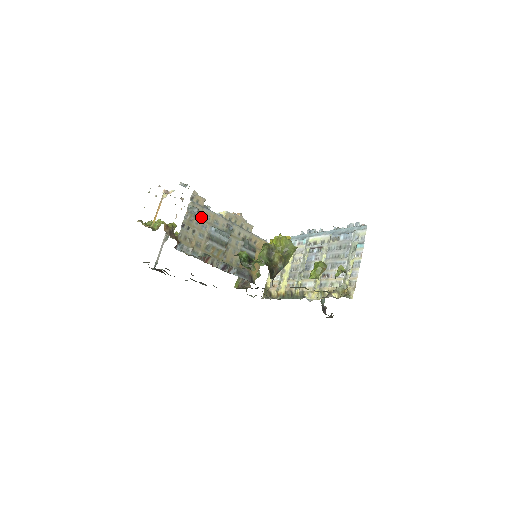
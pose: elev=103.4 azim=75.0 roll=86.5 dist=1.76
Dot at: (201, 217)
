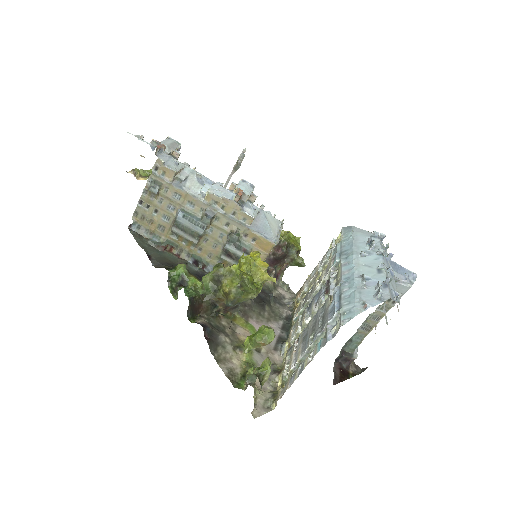
Dot at: (167, 195)
